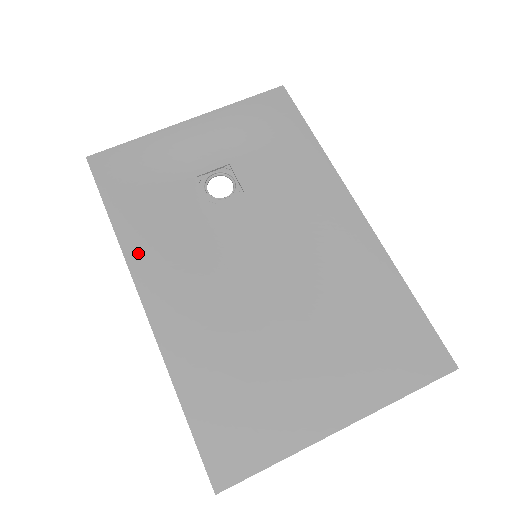
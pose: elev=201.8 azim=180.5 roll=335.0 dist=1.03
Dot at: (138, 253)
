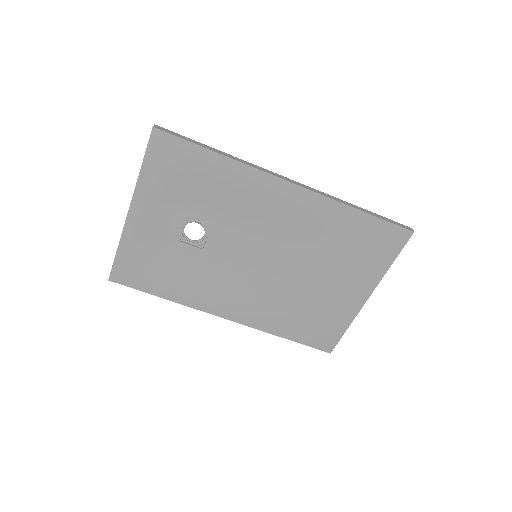
Dot at: (197, 302)
